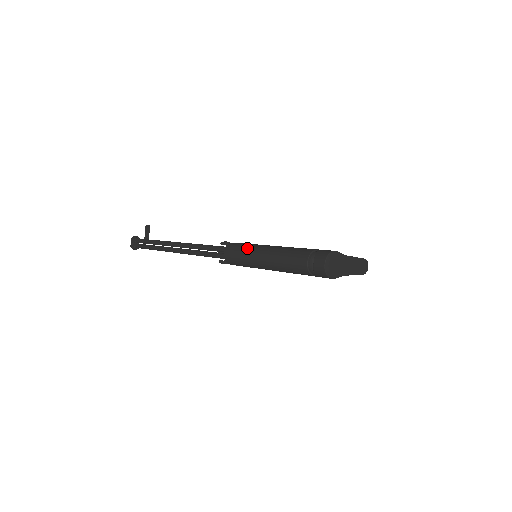
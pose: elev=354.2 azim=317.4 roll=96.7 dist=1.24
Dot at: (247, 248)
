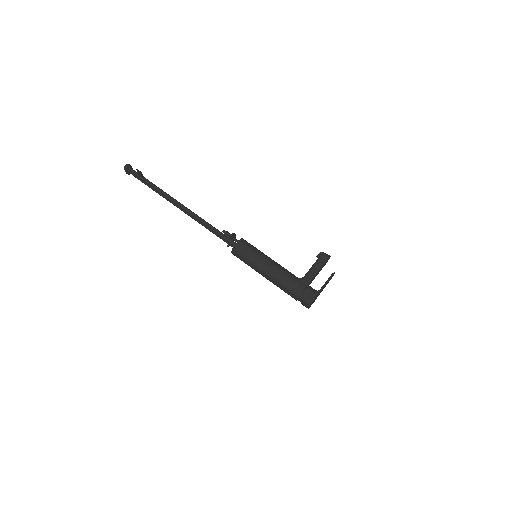
Dot at: (250, 263)
